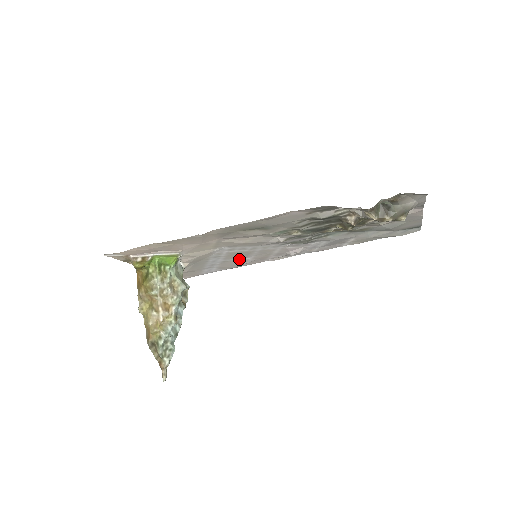
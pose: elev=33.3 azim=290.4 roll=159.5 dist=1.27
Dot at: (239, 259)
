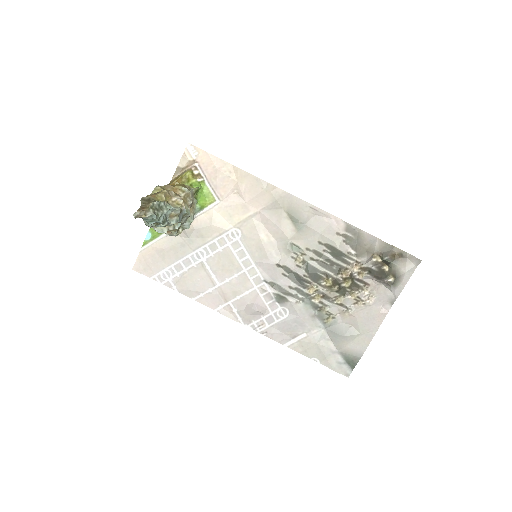
Dot at: (212, 276)
